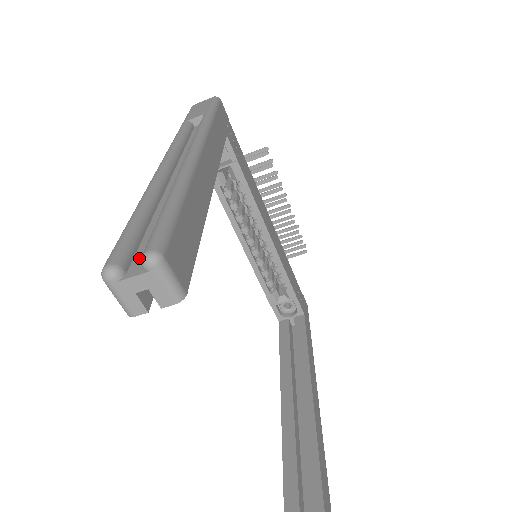
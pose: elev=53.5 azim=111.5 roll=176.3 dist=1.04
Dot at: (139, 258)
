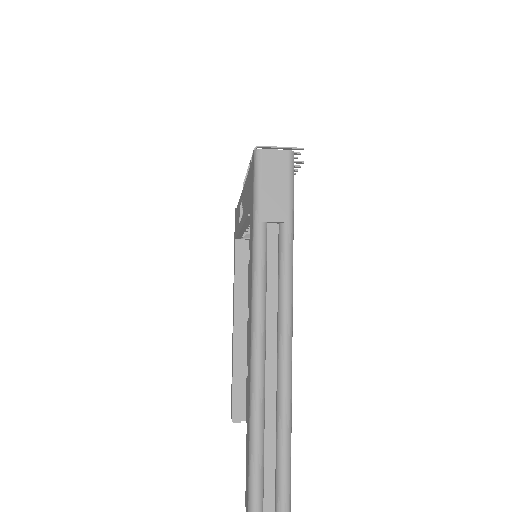
Dot at: (268, 505)
